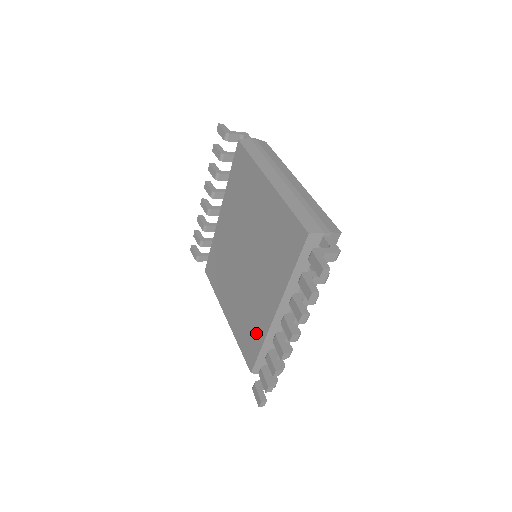
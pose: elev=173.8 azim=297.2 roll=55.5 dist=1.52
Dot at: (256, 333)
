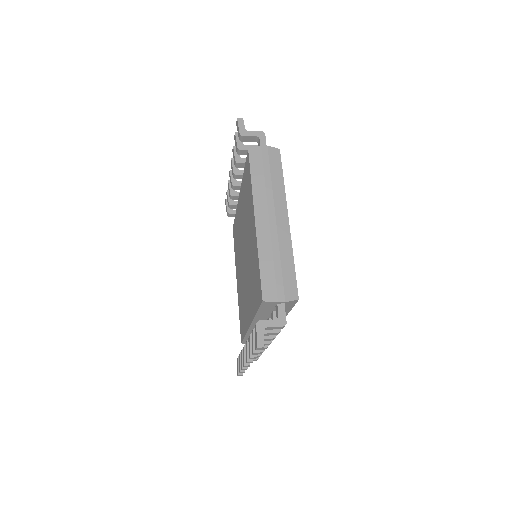
Dot at: (244, 322)
